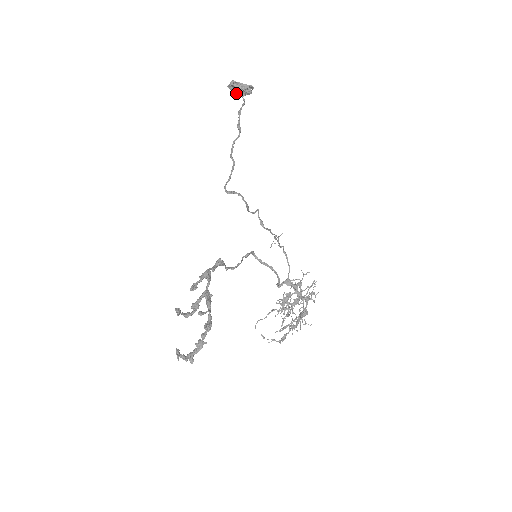
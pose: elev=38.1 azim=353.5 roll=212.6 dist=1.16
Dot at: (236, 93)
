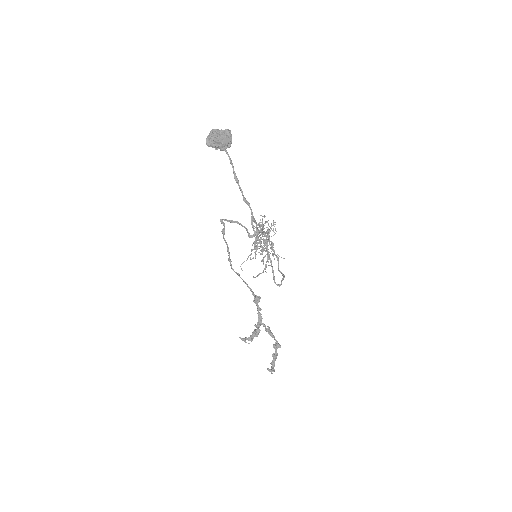
Dot at: occluded
